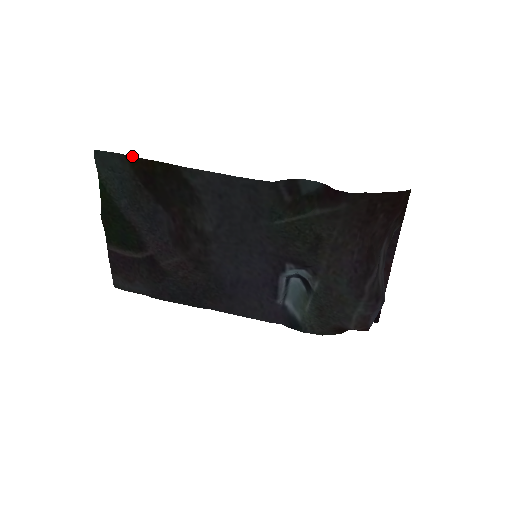
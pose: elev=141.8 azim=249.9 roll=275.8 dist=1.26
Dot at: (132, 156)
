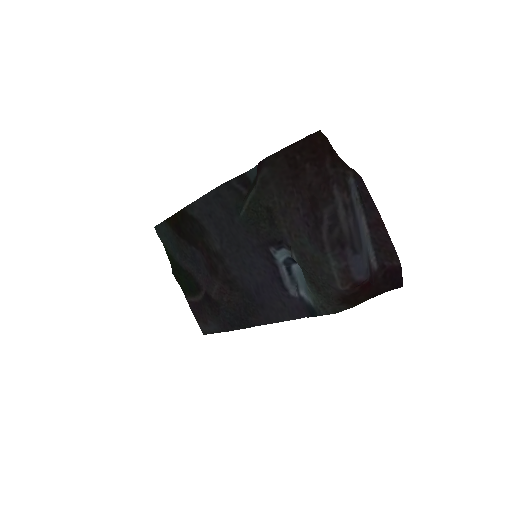
Dot at: (167, 218)
